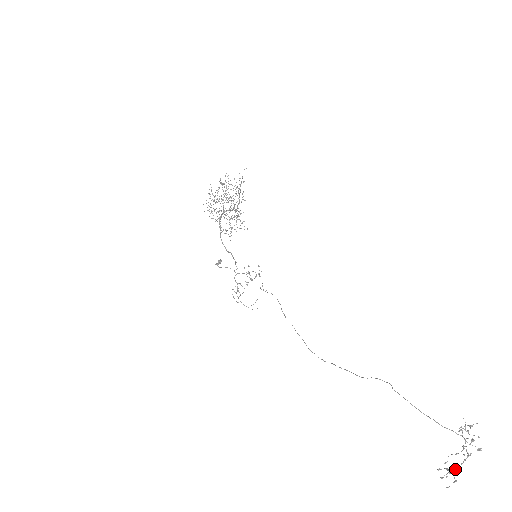
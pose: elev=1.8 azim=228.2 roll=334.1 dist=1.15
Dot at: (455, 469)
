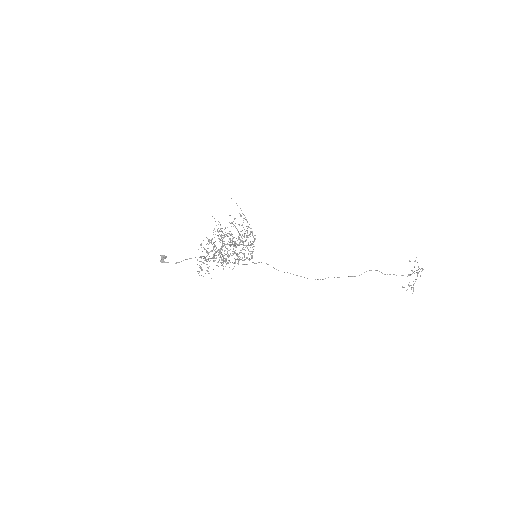
Dot at: occluded
